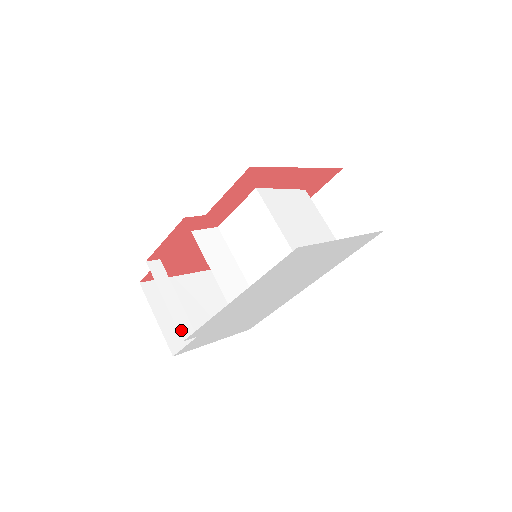
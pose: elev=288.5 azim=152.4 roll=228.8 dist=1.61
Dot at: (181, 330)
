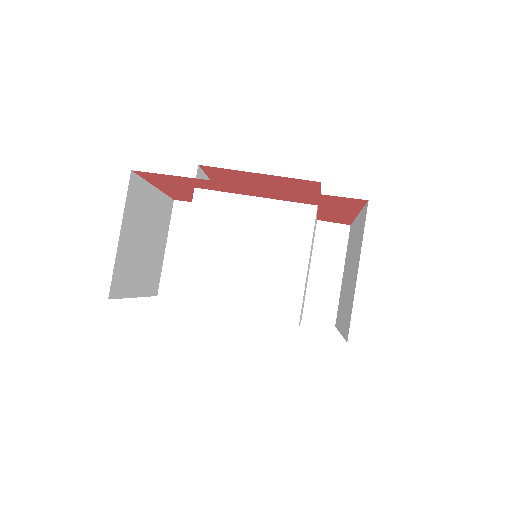
Dot at: occluded
